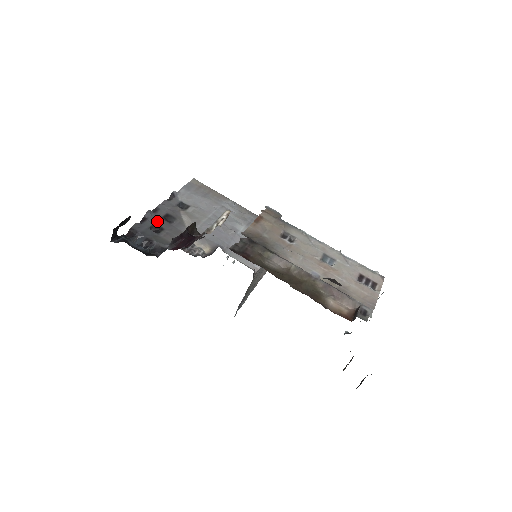
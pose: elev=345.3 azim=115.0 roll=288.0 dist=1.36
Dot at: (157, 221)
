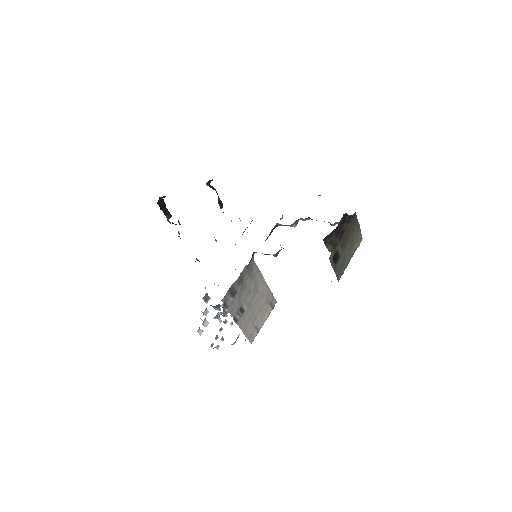
Dot at: occluded
